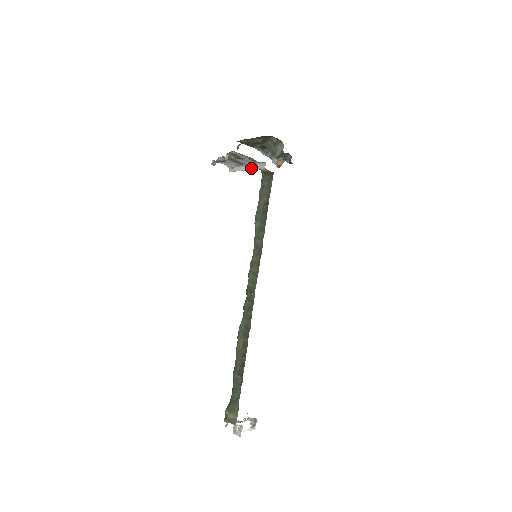
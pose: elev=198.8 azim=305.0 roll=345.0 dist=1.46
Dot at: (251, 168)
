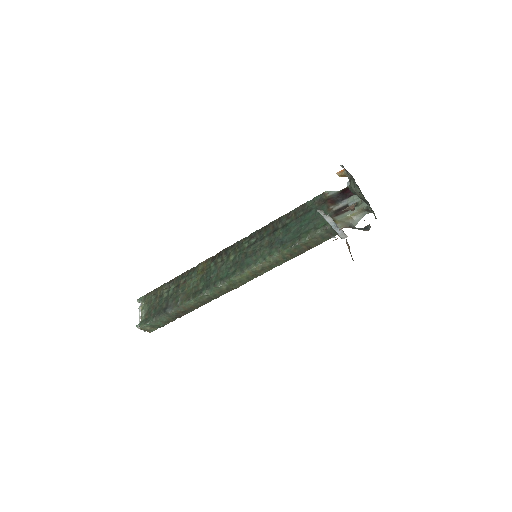
Dot at: (335, 229)
